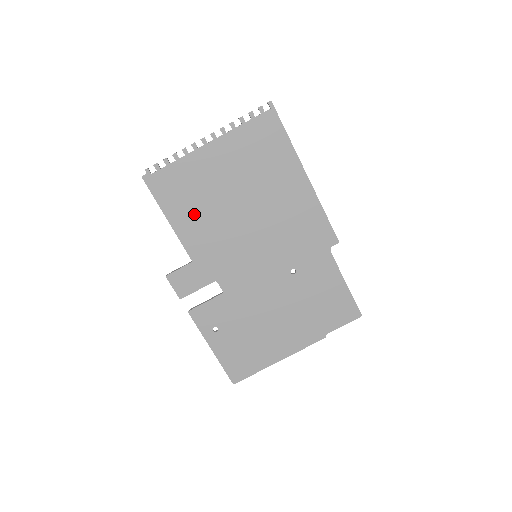
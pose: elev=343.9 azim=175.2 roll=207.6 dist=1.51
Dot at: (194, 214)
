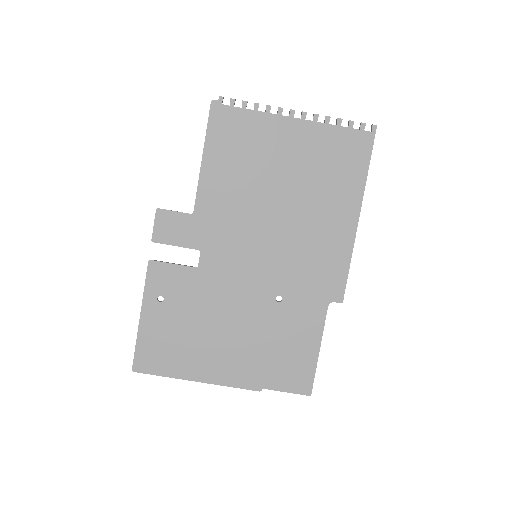
Dot at: (231, 171)
